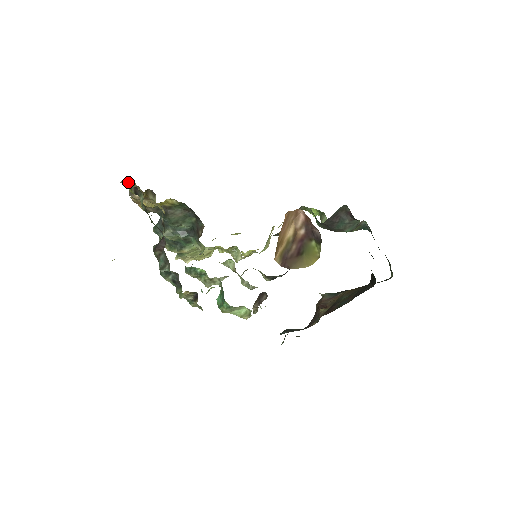
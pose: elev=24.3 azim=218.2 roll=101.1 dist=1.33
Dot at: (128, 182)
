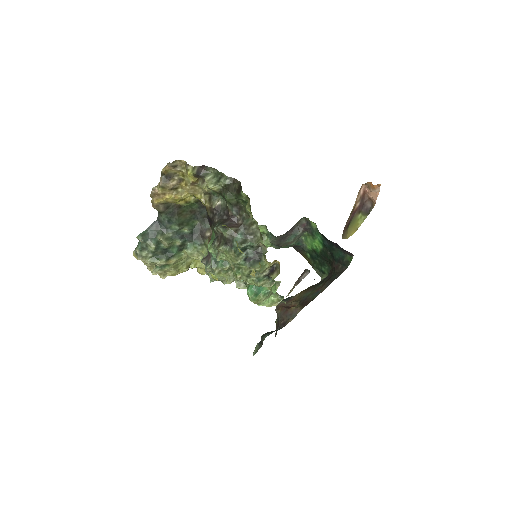
Dot at: (175, 165)
